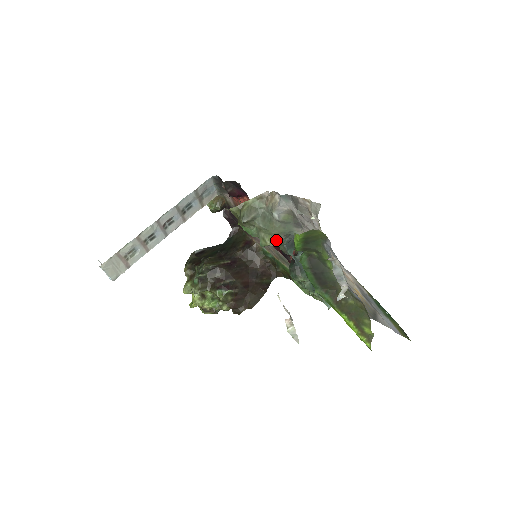
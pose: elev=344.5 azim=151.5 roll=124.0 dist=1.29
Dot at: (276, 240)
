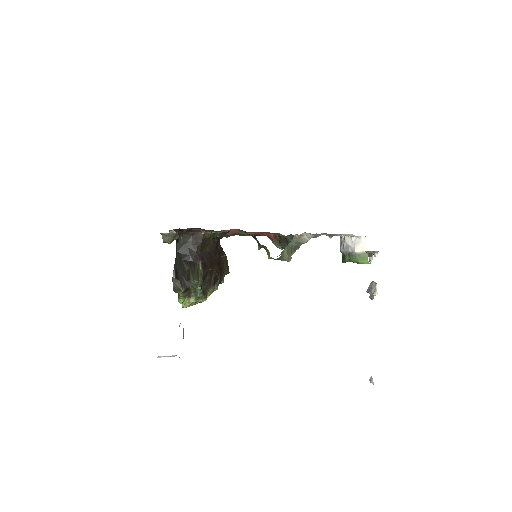
Dot at: occluded
